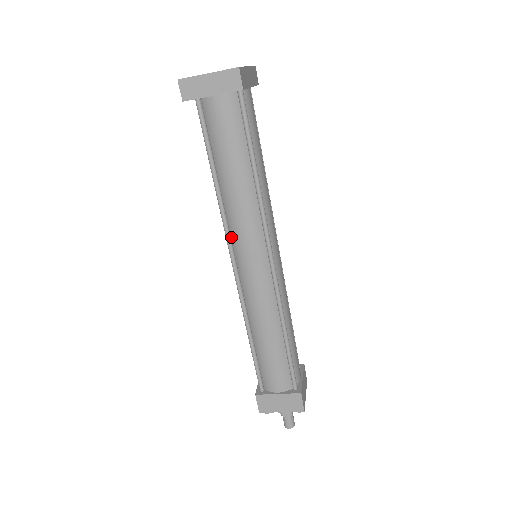
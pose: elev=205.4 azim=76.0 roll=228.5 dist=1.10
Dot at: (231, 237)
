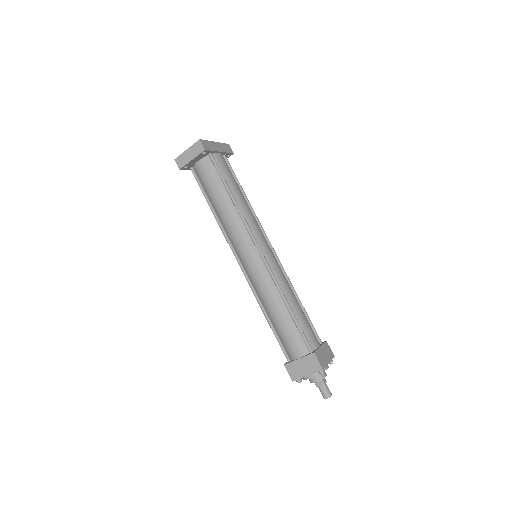
Dot at: (233, 245)
